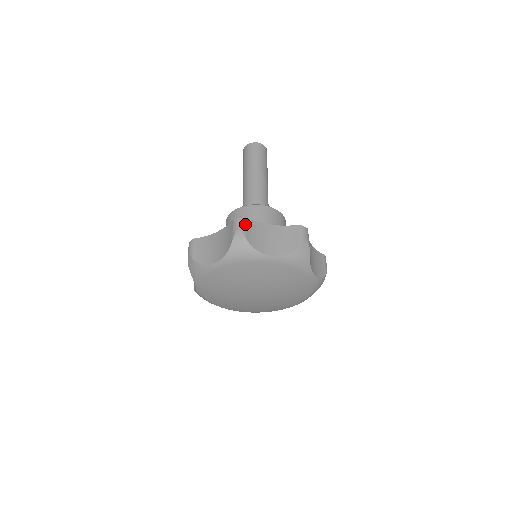
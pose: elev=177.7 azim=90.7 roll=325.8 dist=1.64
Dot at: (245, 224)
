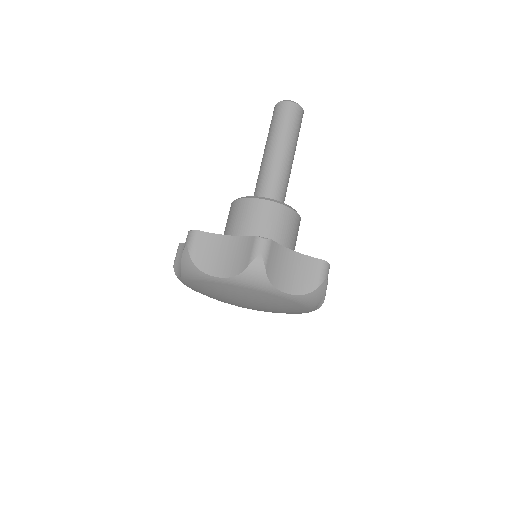
Dot at: (194, 239)
